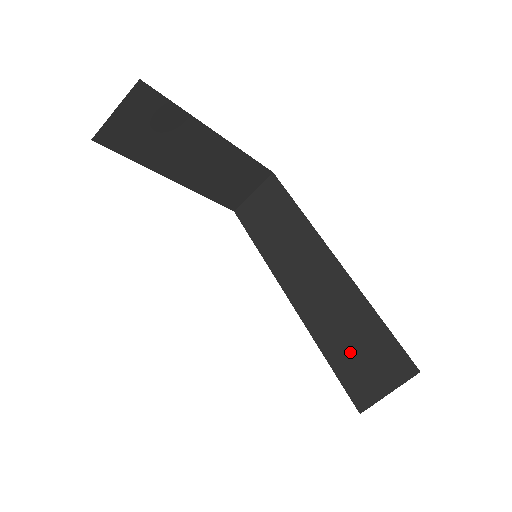
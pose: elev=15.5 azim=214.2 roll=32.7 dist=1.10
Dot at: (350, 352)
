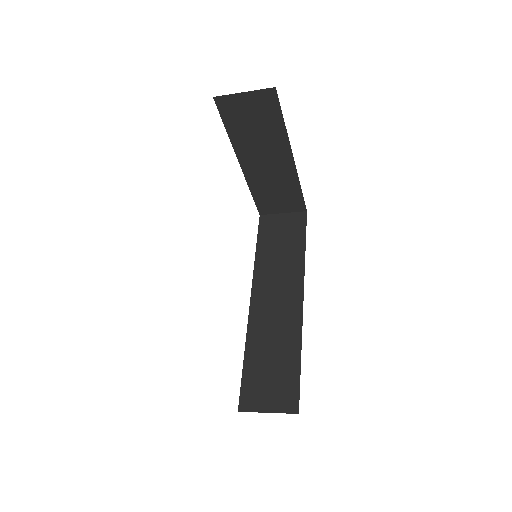
Dot at: (263, 367)
